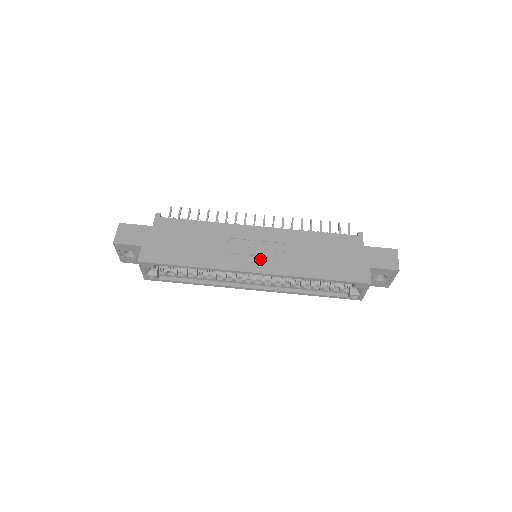
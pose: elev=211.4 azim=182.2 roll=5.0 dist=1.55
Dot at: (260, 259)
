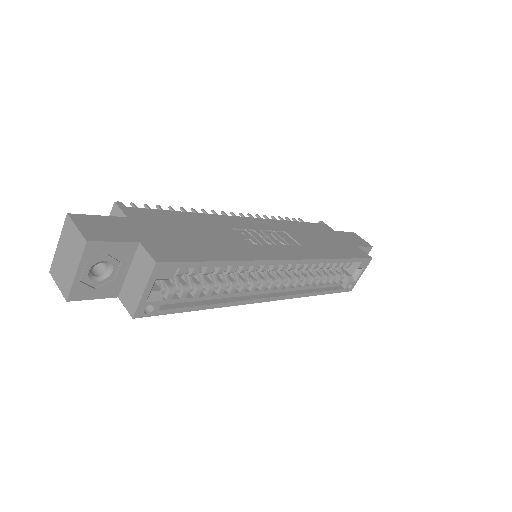
Dot at: (284, 246)
